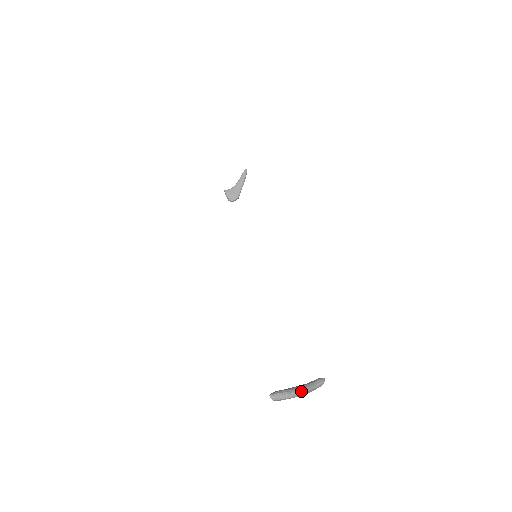
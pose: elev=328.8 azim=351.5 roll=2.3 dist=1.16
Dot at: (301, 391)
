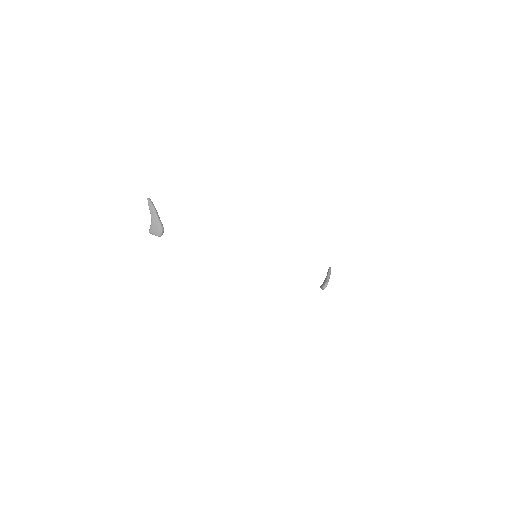
Dot at: (151, 215)
